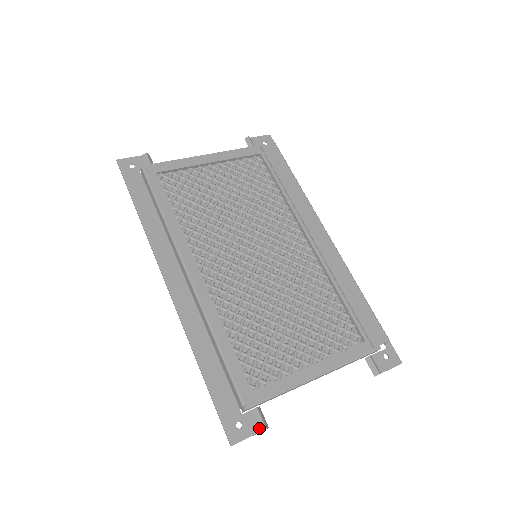
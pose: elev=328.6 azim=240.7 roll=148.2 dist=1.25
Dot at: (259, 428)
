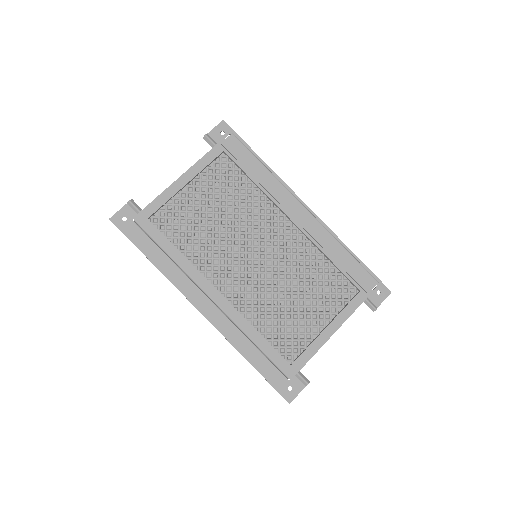
Dot at: (304, 385)
